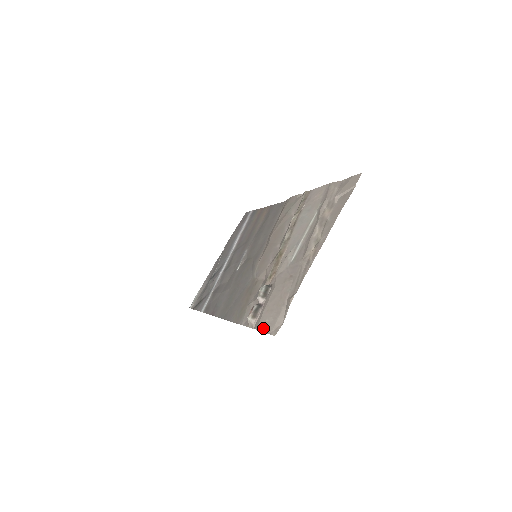
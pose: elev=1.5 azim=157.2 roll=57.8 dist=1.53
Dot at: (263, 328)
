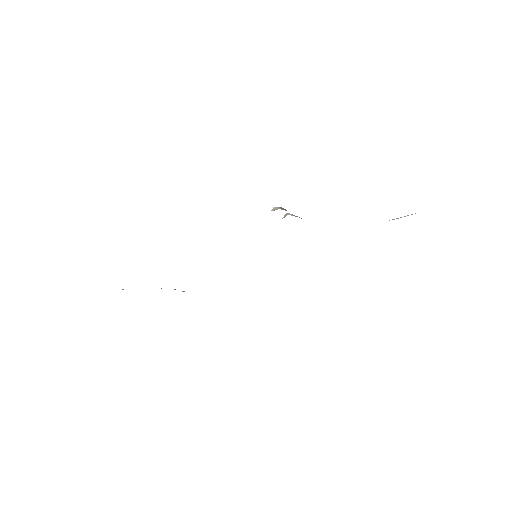
Dot at: occluded
